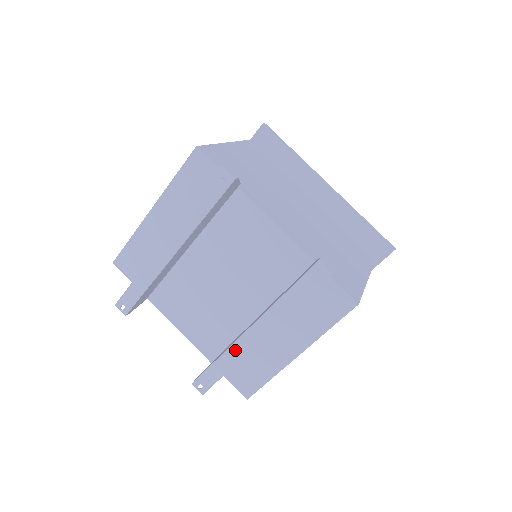
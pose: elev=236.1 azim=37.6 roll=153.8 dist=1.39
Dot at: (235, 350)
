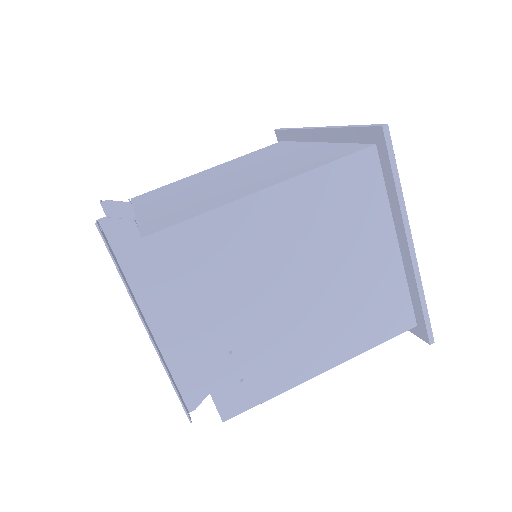
Dot at: occluded
